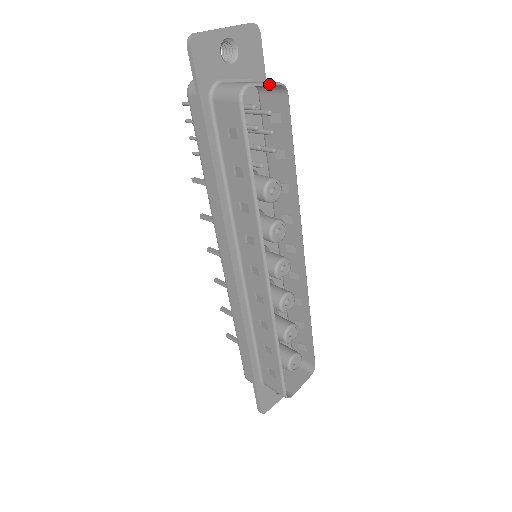
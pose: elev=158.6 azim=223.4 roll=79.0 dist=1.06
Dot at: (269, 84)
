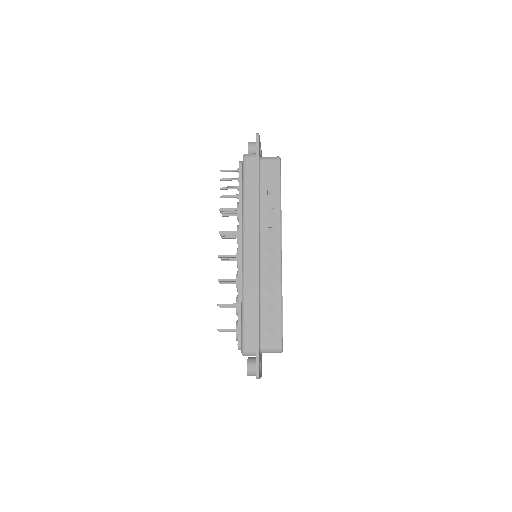
Dot at: occluded
